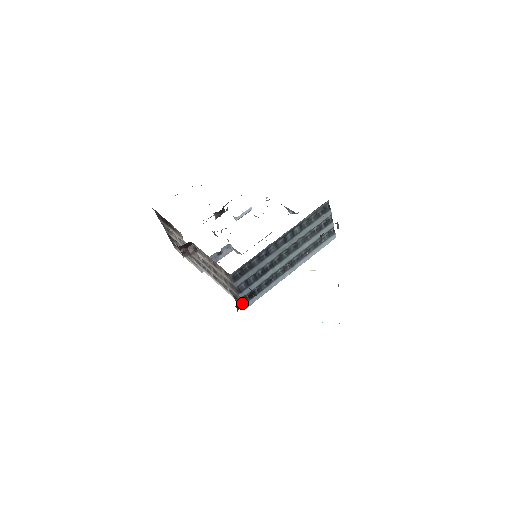
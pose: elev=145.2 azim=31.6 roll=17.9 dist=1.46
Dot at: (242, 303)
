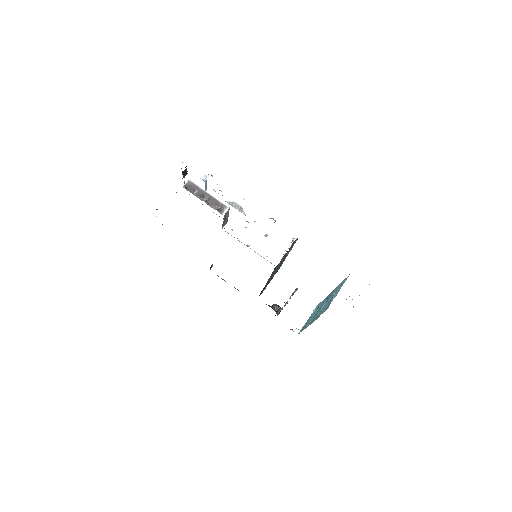
Dot at: occluded
